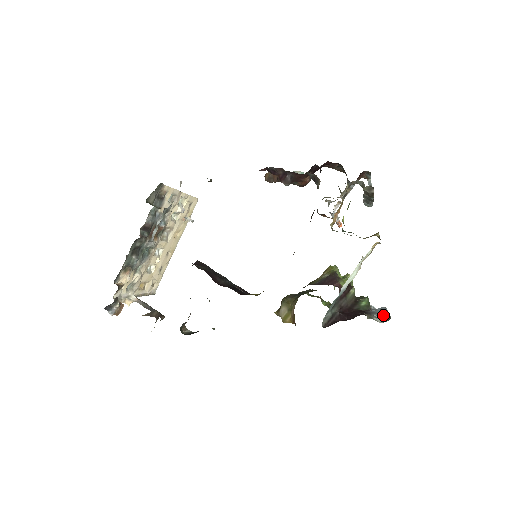
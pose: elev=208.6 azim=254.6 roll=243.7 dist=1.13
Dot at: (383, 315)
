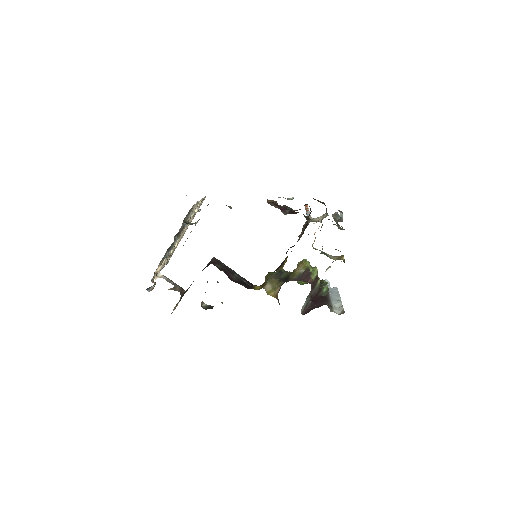
Dot at: (338, 304)
